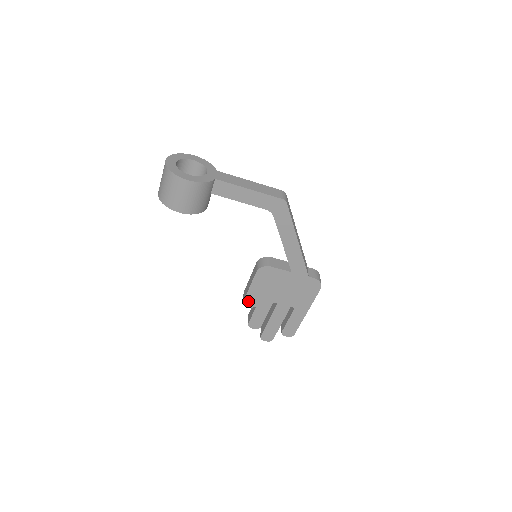
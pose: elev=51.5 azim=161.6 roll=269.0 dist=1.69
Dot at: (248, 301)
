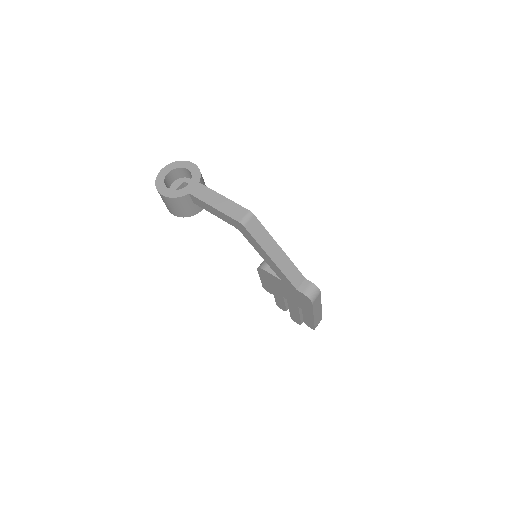
Dot at: (266, 288)
